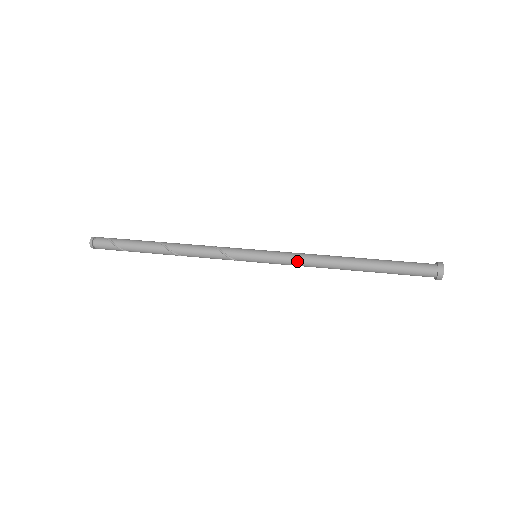
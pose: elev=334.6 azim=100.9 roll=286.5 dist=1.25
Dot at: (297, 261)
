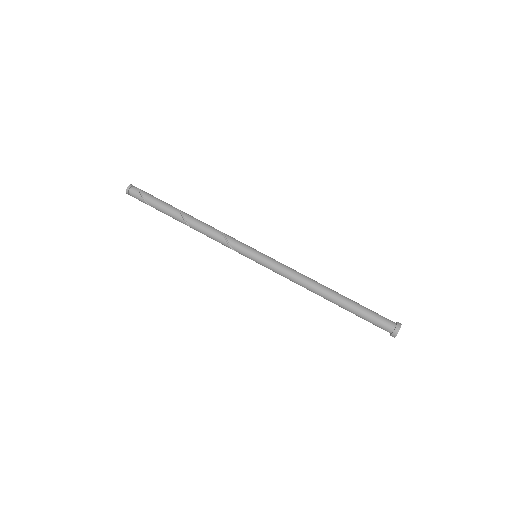
Dot at: (286, 277)
